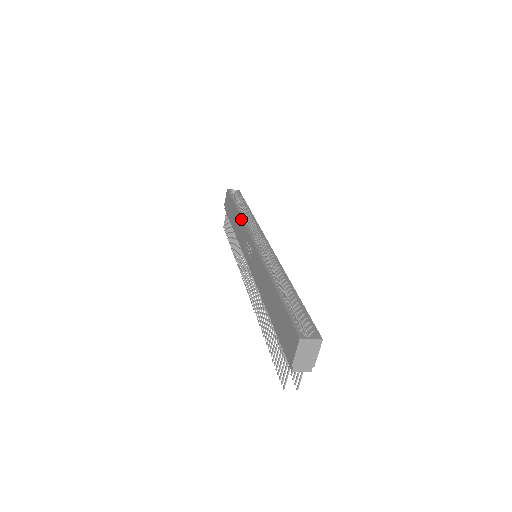
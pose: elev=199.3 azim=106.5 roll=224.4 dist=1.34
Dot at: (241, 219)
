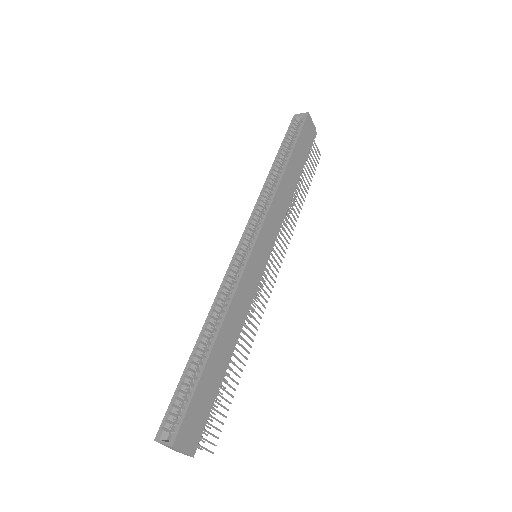
Dot at: (259, 195)
